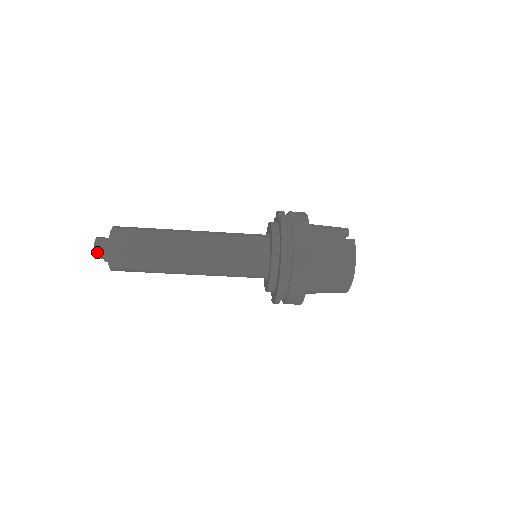
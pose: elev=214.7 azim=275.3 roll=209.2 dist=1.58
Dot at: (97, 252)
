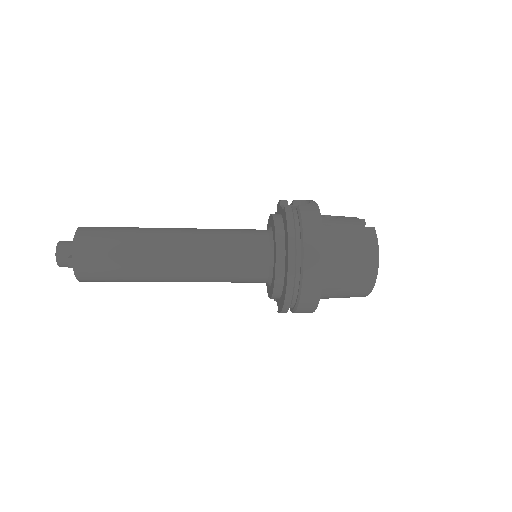
Dot at: (60, 258)
